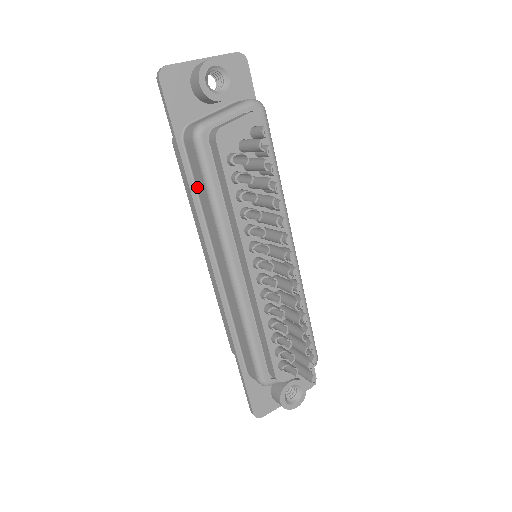
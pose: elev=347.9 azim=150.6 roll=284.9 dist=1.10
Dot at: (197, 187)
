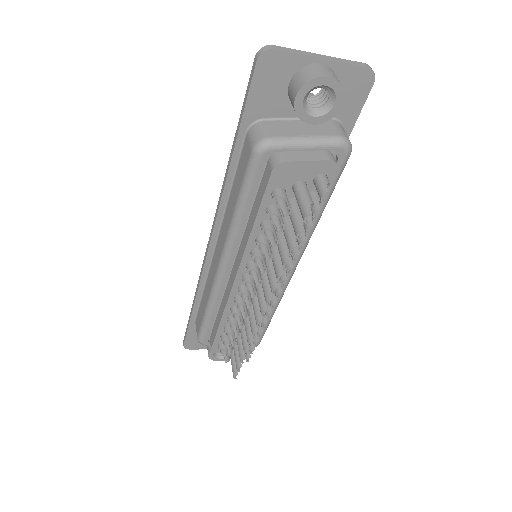
Dot at: (235, 180)
